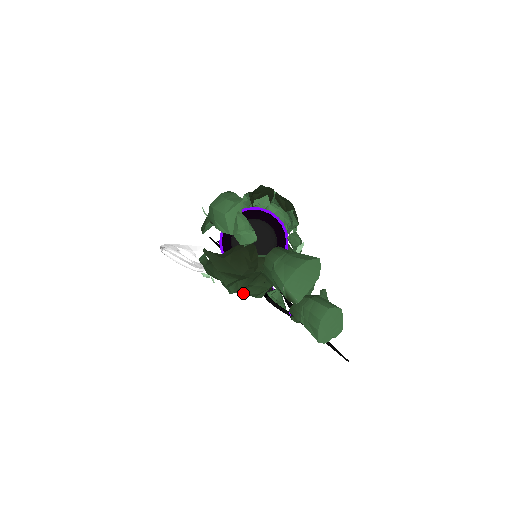
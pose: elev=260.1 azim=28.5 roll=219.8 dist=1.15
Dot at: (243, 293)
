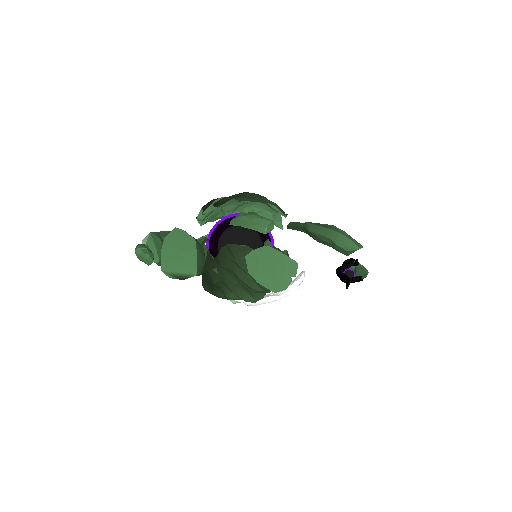
Dot at: (253, 295)
